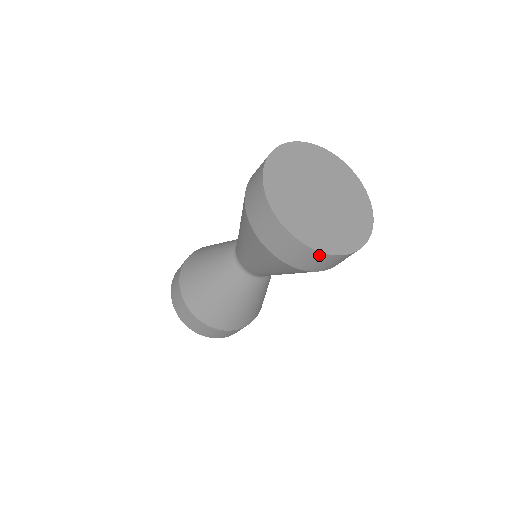
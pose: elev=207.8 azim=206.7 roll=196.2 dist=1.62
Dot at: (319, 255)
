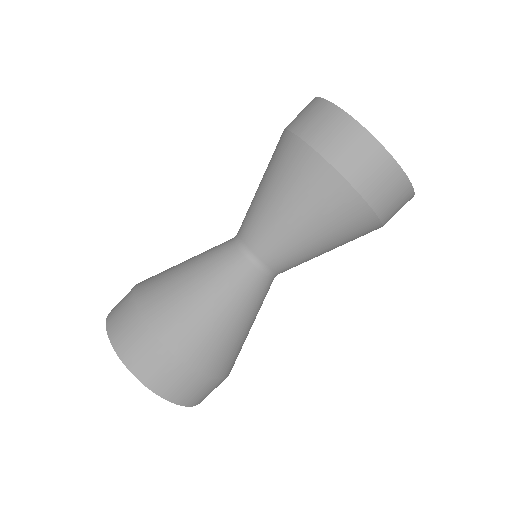
Dot at: (392, 168)
